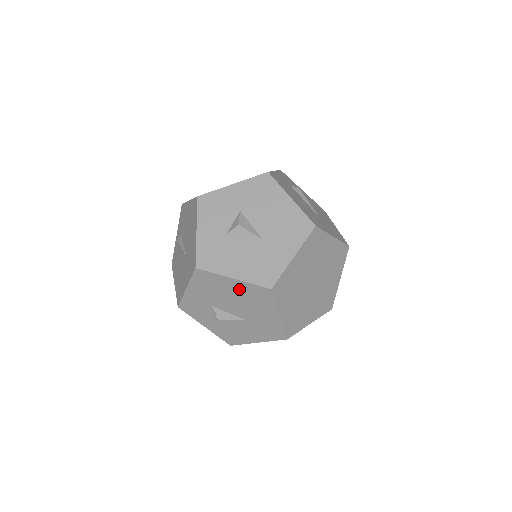
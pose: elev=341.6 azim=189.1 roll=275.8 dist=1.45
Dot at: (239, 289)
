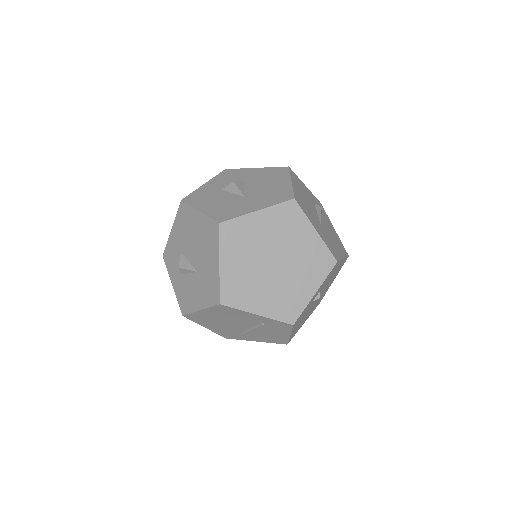
Dot at: (200, 226)
